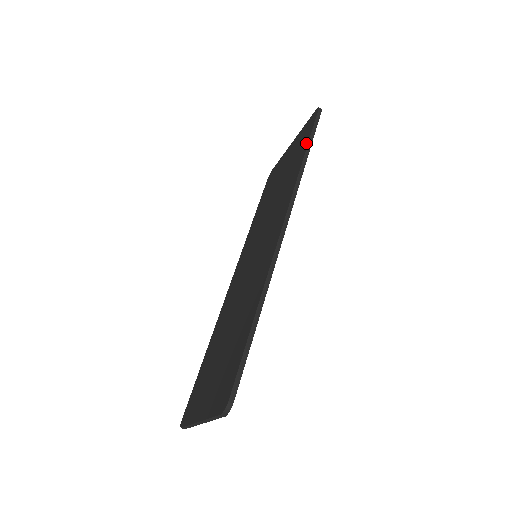
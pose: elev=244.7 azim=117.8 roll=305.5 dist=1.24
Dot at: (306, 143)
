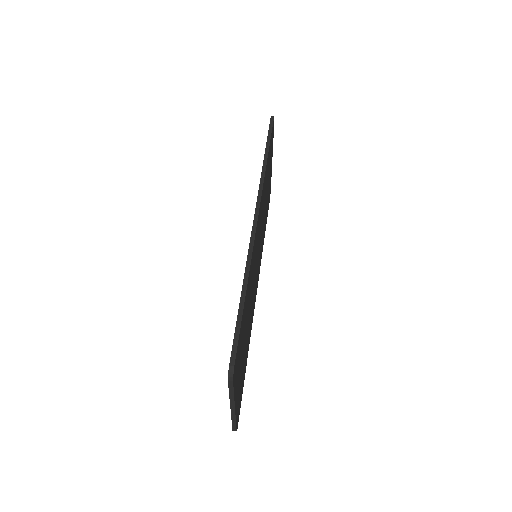
Dot at: occluded
